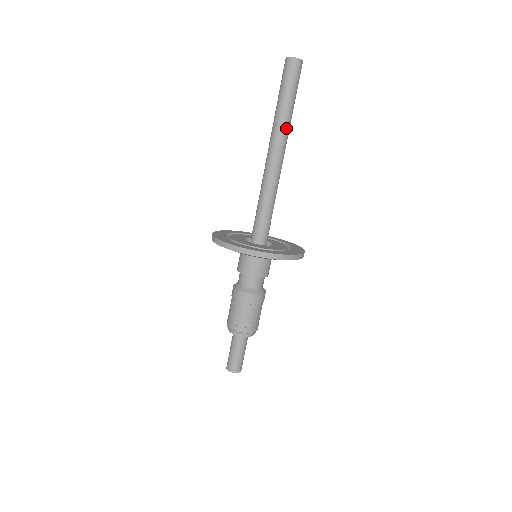
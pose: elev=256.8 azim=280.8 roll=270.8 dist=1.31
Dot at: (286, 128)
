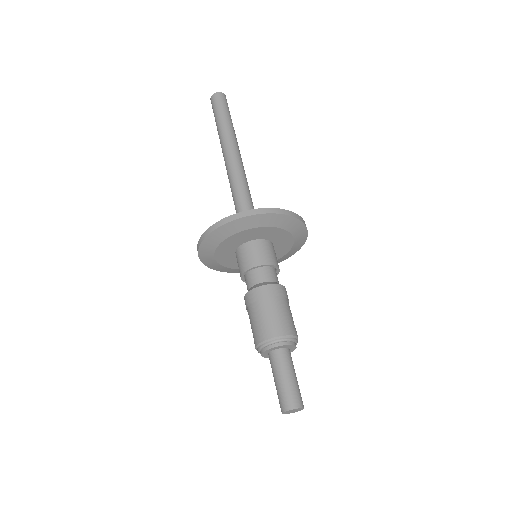
Dot at: (231, 137)
